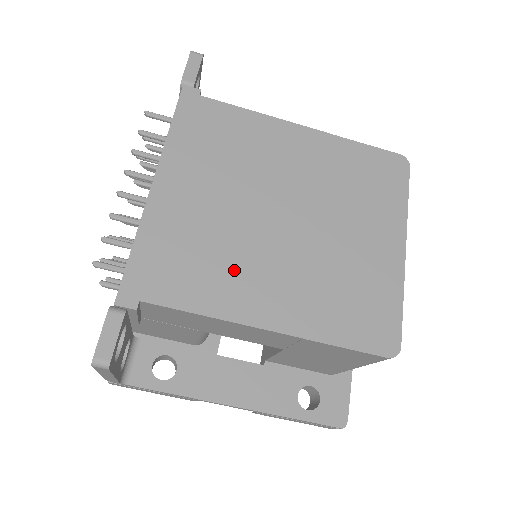
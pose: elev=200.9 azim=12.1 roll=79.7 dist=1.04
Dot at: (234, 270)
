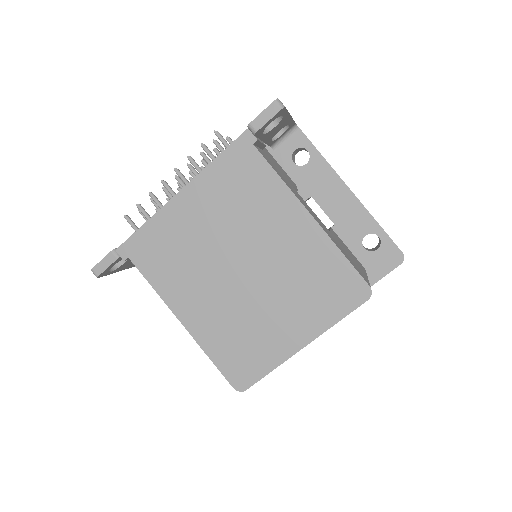
Dot at: (187, 278)
